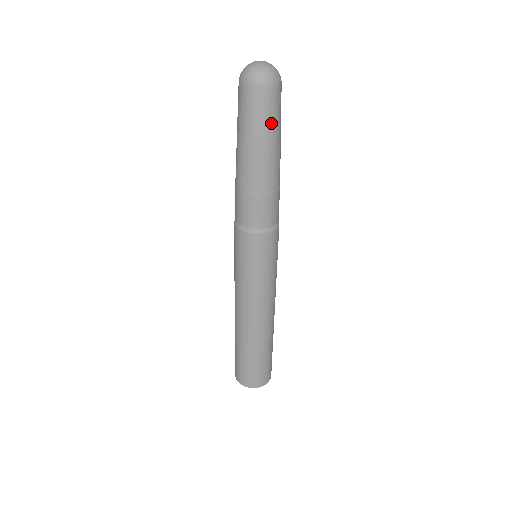
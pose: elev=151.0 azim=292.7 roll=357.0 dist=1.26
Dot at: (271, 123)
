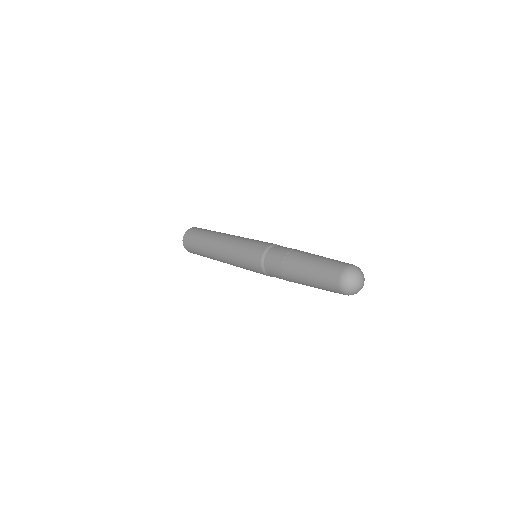
Dot at: occluded
